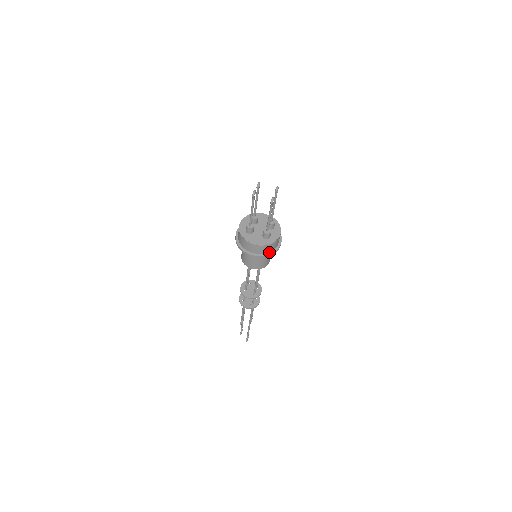
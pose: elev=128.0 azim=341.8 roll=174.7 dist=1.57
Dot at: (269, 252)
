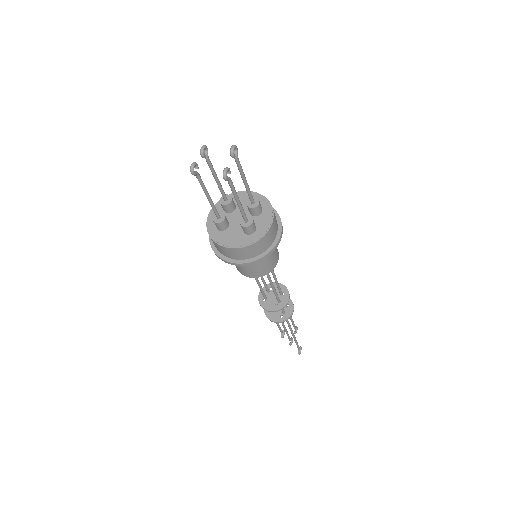
Dot at: (261, 253)
